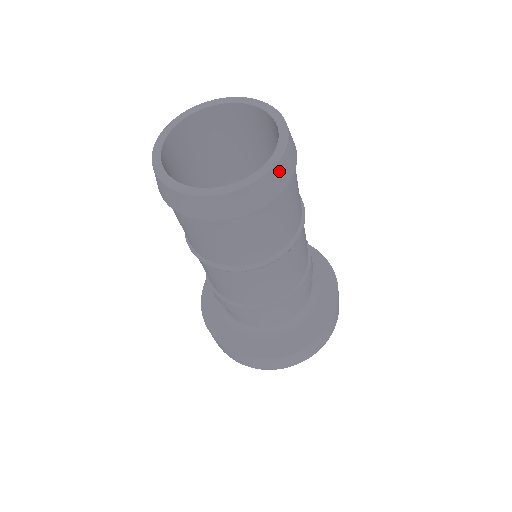
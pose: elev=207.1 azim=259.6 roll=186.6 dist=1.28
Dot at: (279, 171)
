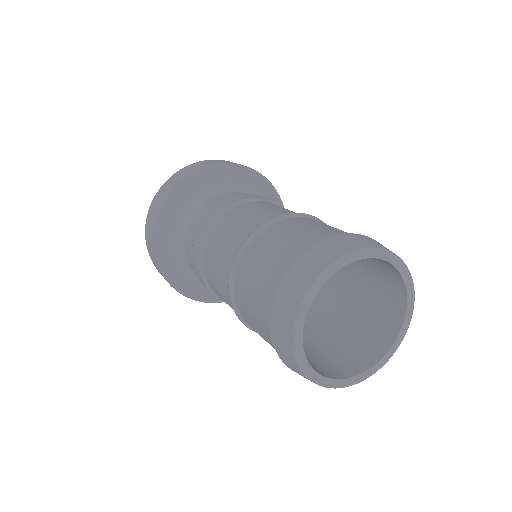
Dot at: occluded
